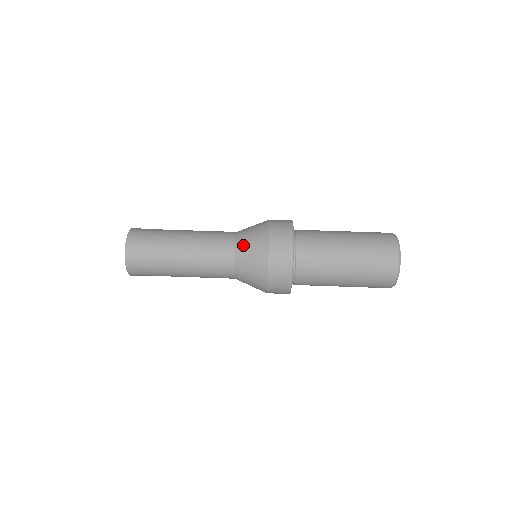
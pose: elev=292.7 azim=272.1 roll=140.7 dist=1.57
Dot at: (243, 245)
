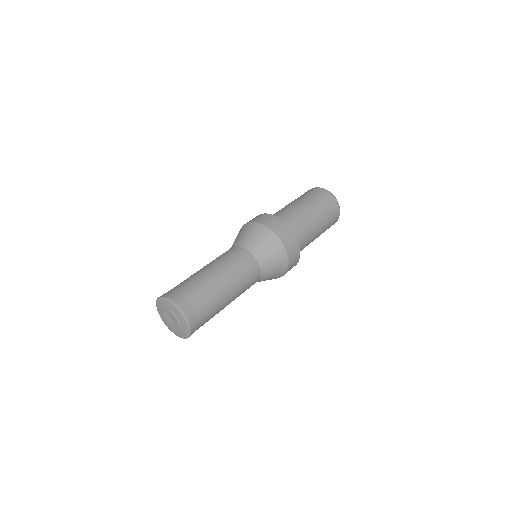
Dot at: (258, 250)
